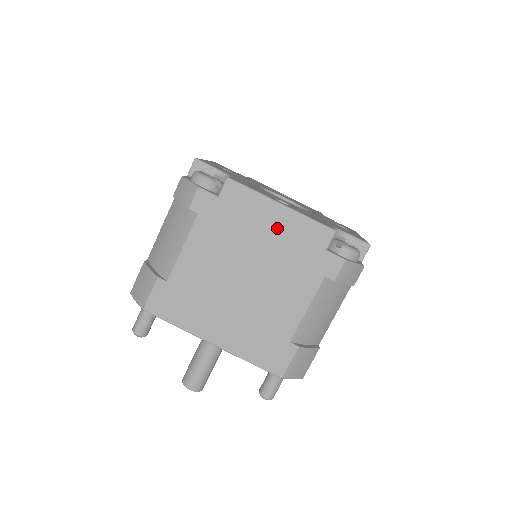
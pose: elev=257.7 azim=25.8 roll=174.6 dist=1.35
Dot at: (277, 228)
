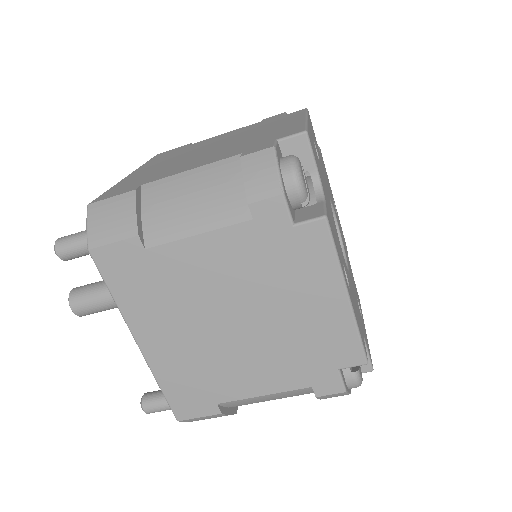
Dot at: (318, 311)
